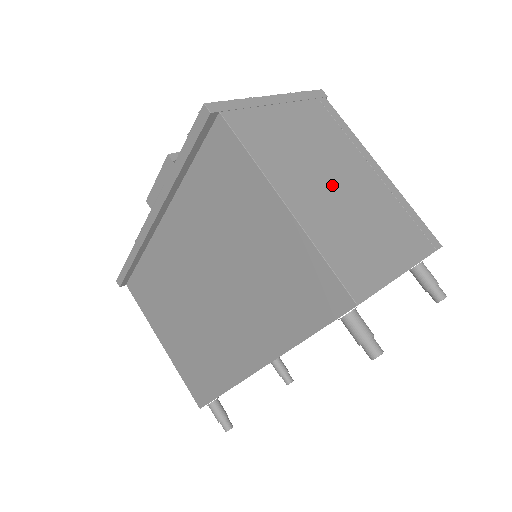
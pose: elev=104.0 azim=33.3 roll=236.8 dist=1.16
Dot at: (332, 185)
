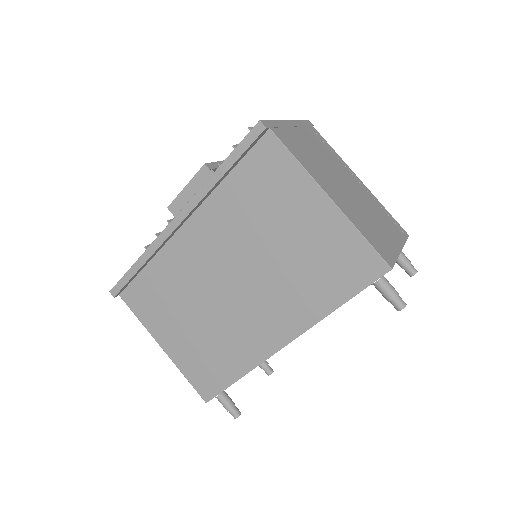
Dot at: (345, 188)
